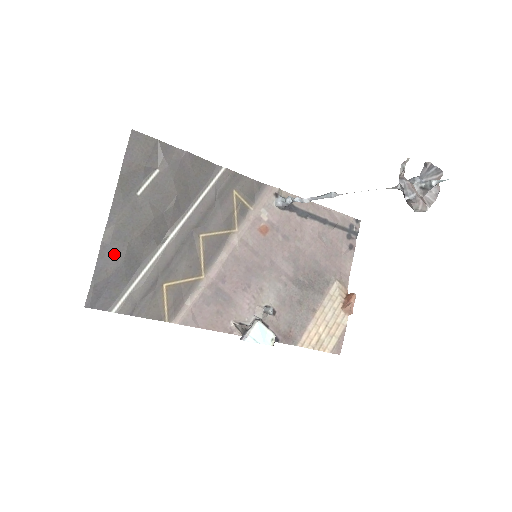
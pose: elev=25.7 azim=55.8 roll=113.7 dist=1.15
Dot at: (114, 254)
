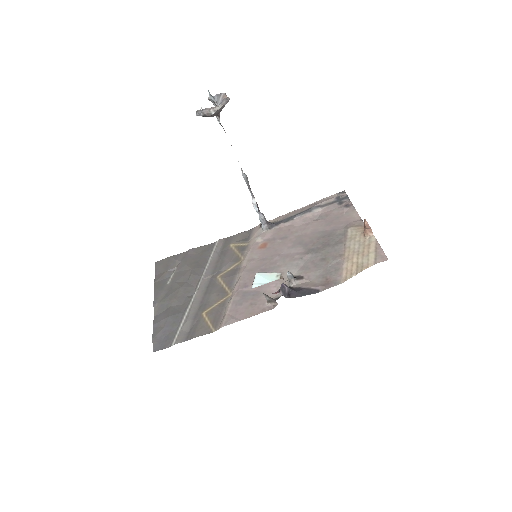
Dot at: (163, 317)
